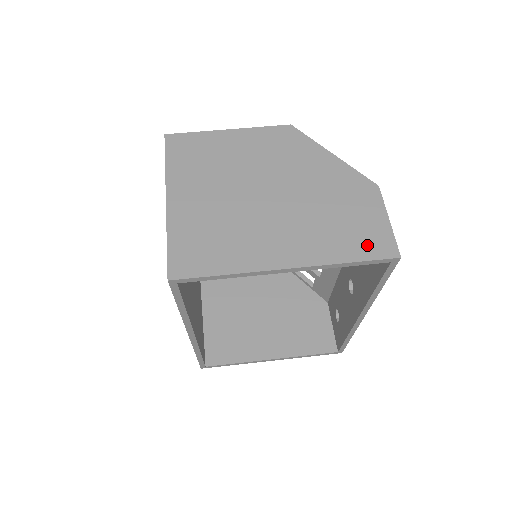
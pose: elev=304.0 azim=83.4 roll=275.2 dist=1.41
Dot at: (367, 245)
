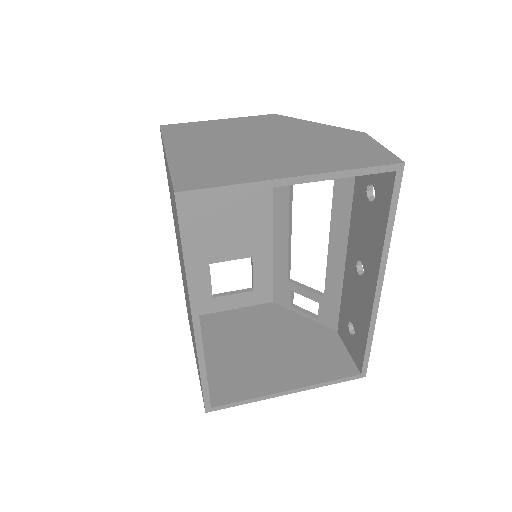
Dot at: (369, 159)
